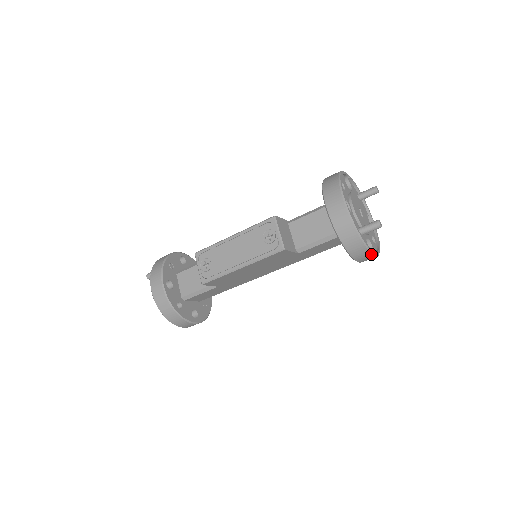
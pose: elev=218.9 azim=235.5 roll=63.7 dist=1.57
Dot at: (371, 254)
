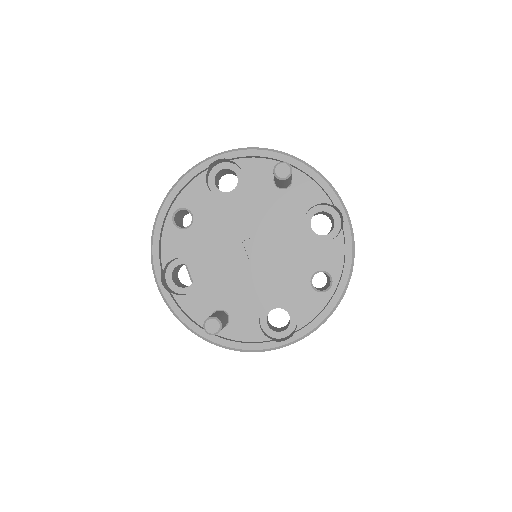
Dot at: (267, 350)
